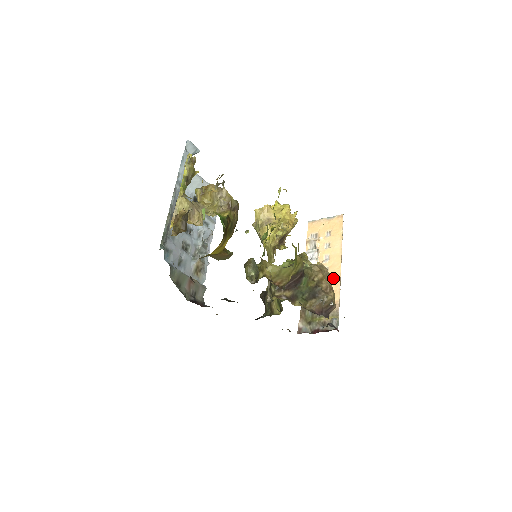
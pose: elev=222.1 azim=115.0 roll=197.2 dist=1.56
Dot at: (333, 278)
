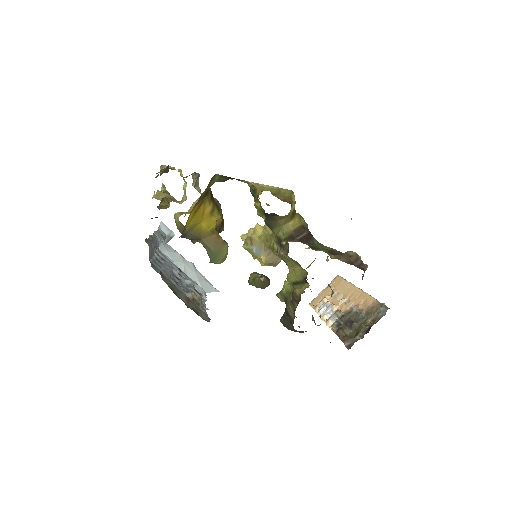
Dot at: (357, 298)
